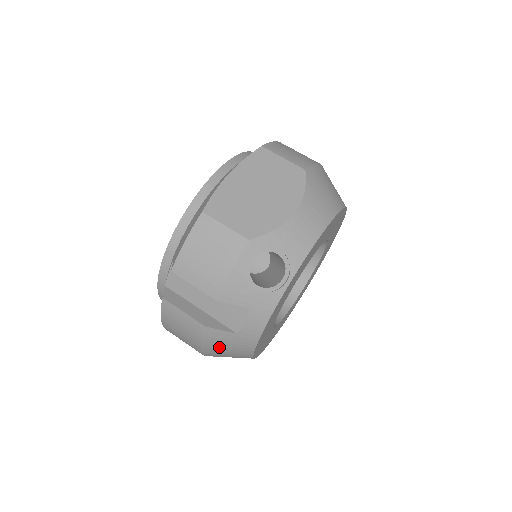
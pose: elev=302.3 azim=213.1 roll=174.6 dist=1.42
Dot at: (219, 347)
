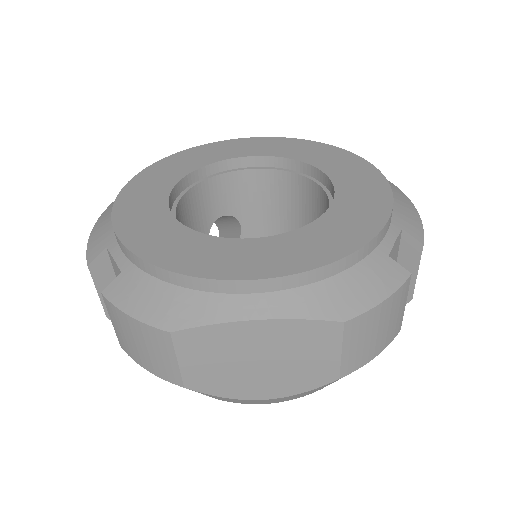
Dot at: occluded
